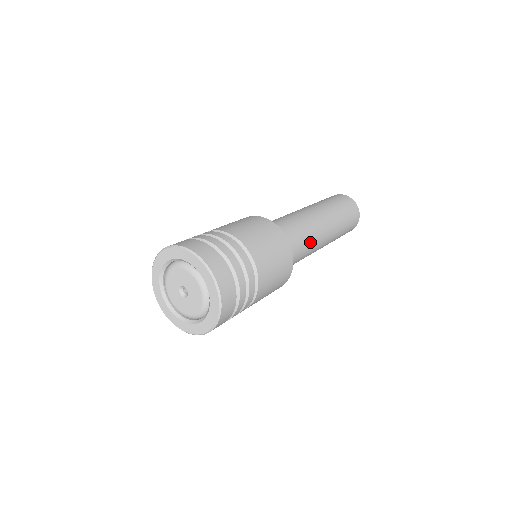
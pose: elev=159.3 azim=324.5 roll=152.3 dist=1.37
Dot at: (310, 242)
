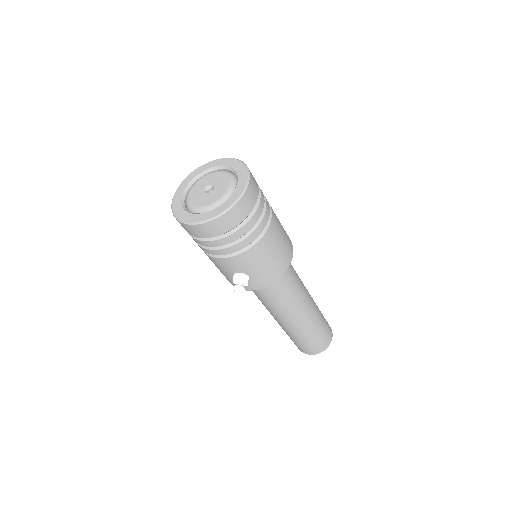
Dot at: occluded
